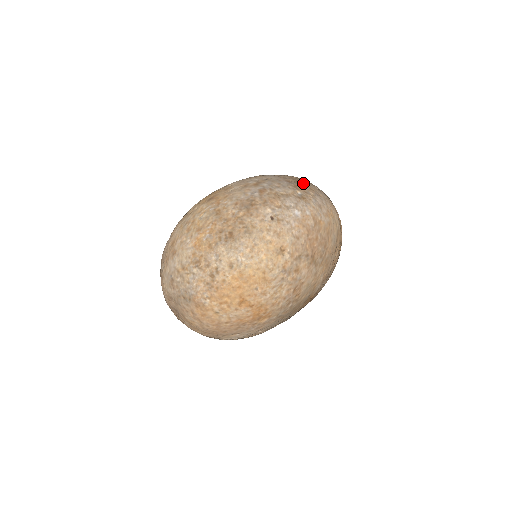
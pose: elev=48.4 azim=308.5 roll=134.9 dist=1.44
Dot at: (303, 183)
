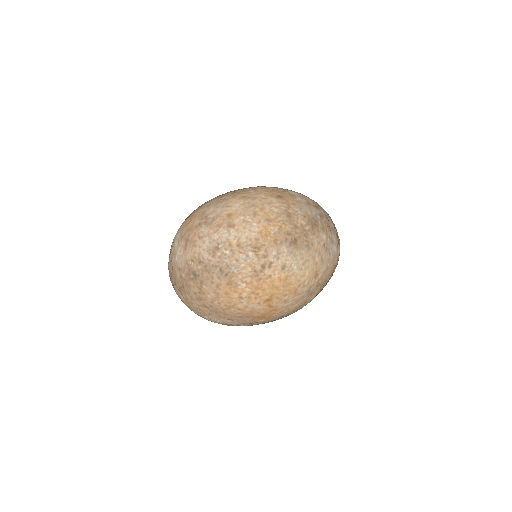
Dot at: occluded
